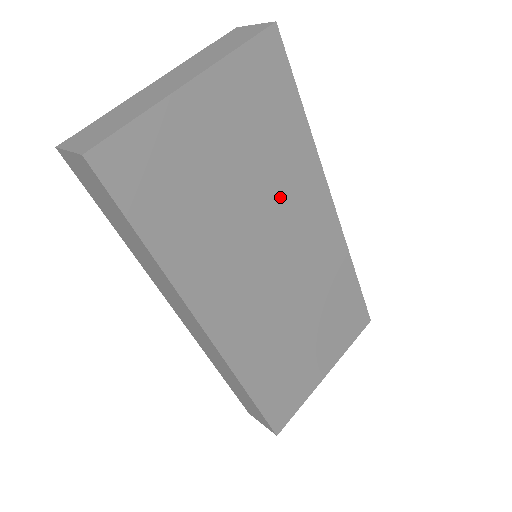
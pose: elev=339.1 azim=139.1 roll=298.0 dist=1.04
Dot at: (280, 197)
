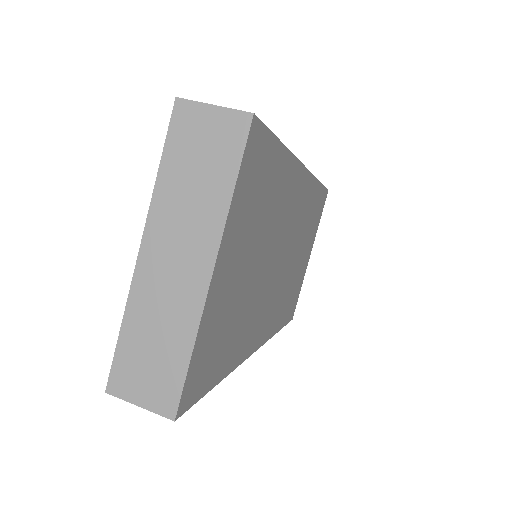
Dot at: (277, 225)
